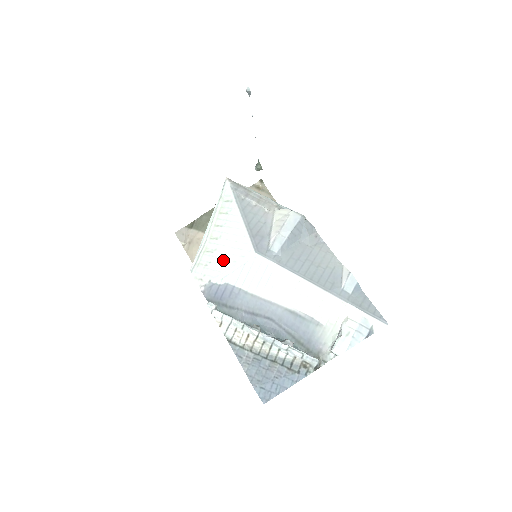
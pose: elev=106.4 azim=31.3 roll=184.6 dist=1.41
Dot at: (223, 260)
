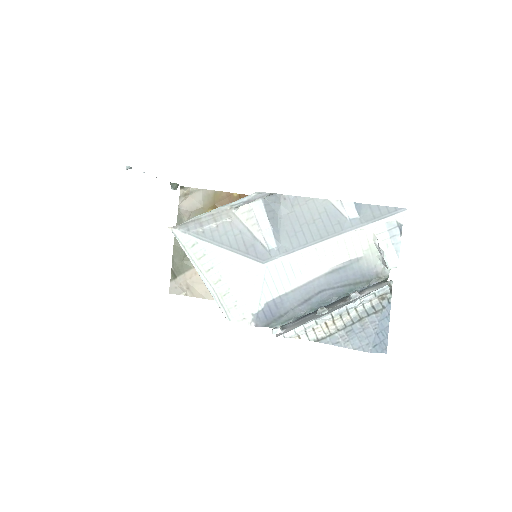
Dot at: (244, 291)
